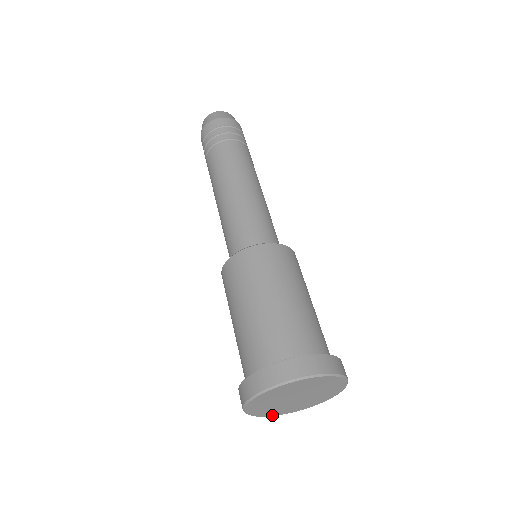
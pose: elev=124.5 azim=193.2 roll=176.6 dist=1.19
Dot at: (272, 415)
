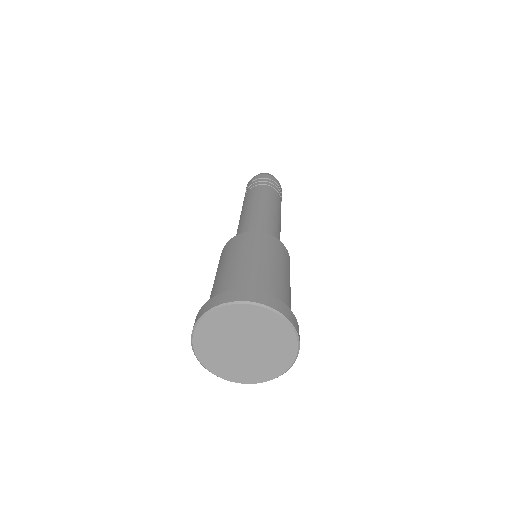
Dot at: (207, 366)
